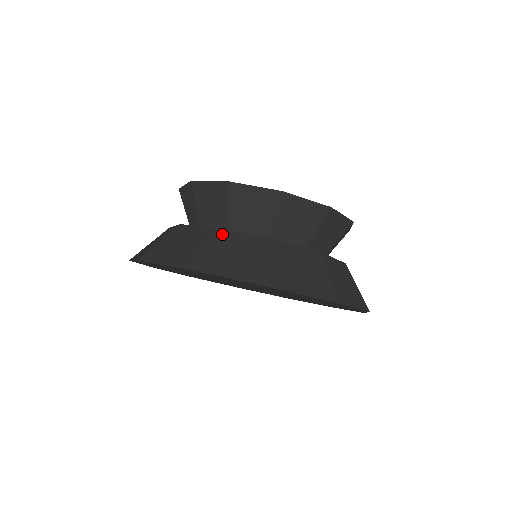
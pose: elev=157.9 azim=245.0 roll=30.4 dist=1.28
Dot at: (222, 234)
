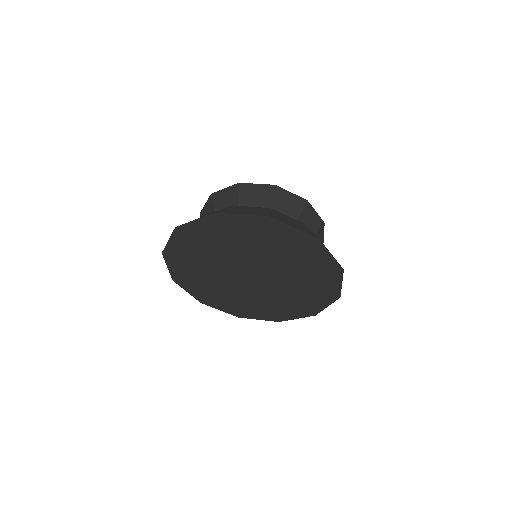
Dot at: (235, 206)
